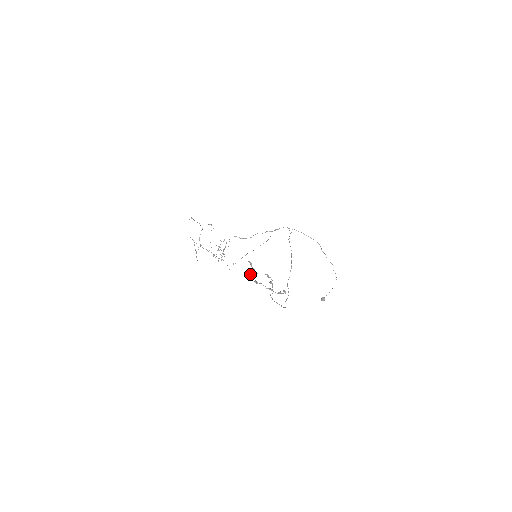
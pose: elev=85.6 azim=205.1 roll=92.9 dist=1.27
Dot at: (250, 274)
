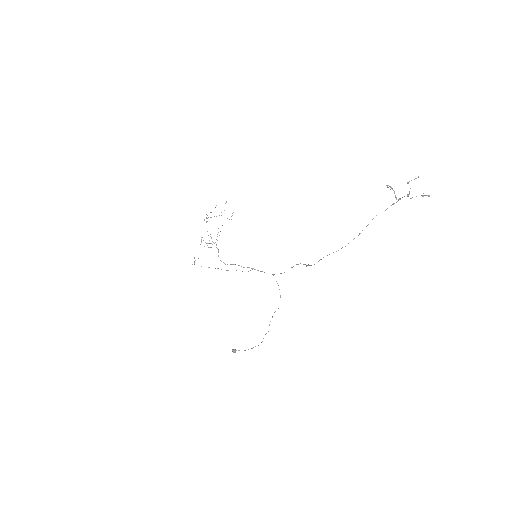
Dot at: (390, 186)
